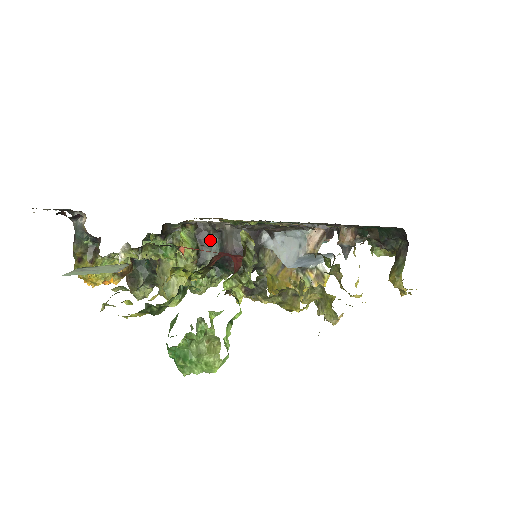
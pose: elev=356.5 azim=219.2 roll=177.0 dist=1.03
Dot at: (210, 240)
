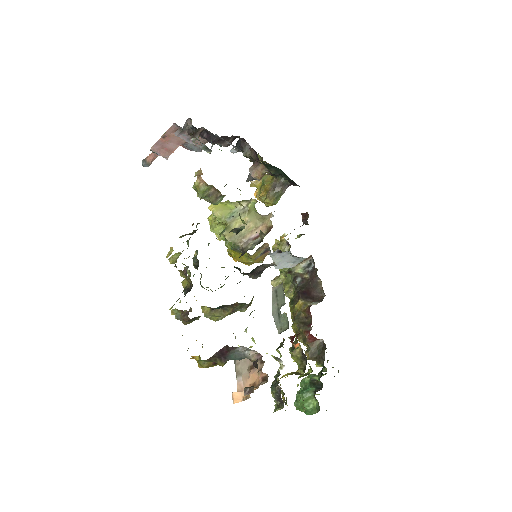
Dot at: occluded
